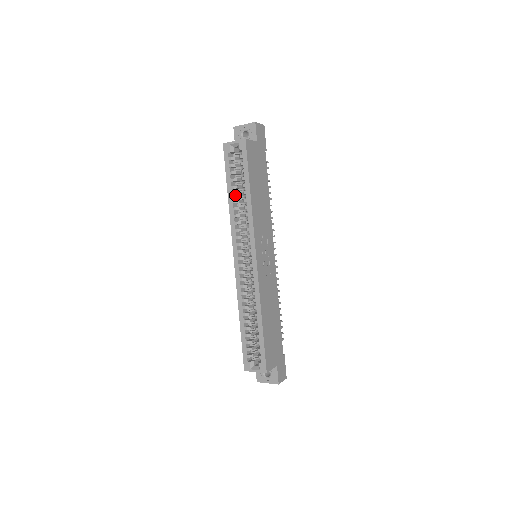
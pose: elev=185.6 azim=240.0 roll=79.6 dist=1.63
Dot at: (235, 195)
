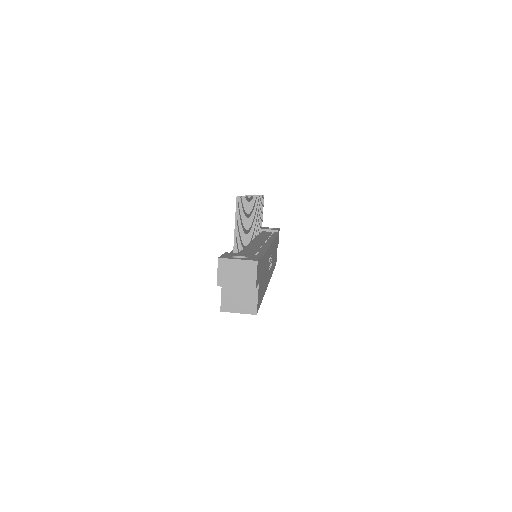
Dot at: occluded
